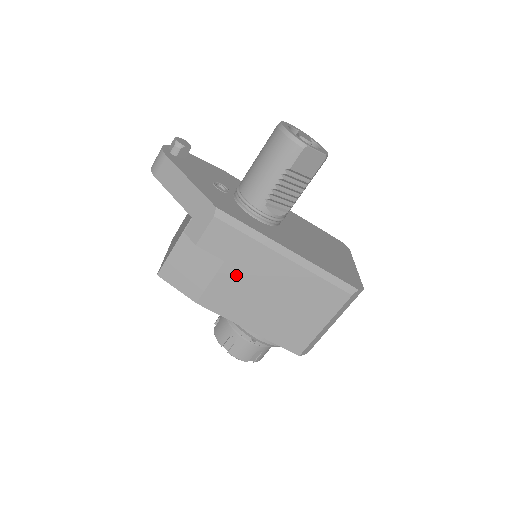
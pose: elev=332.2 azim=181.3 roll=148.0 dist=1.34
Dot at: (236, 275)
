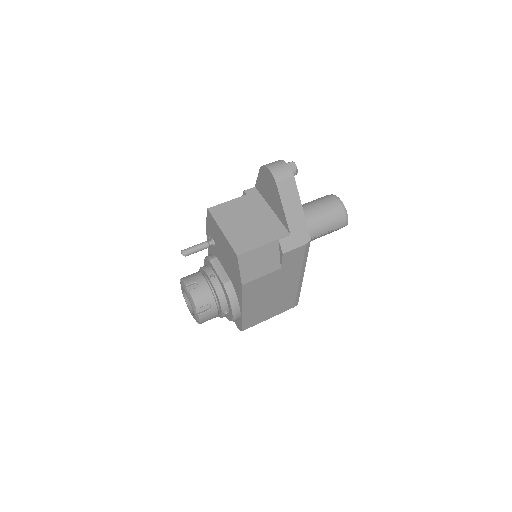
Dot at: (275, 278)
